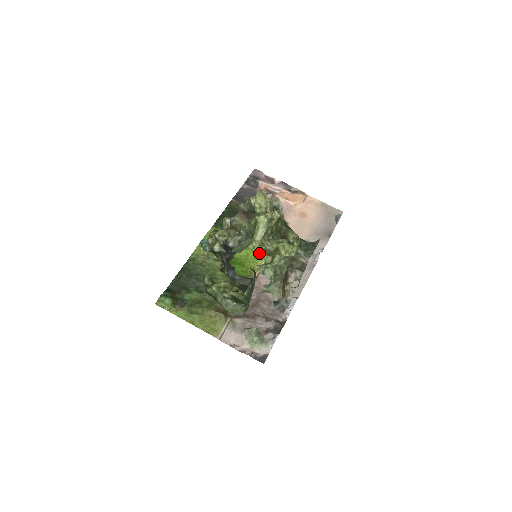
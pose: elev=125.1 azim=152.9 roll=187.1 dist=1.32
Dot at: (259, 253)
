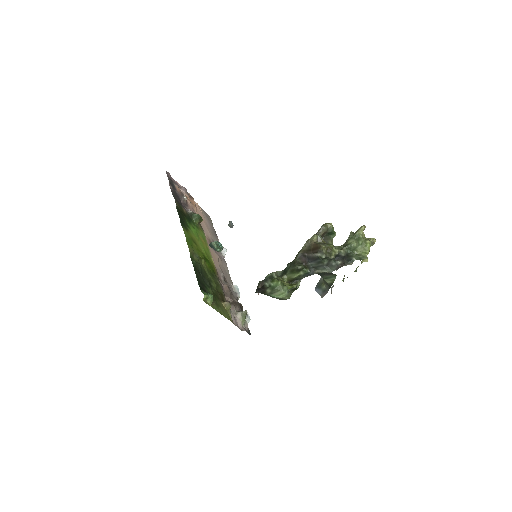
Dot at: occluded
